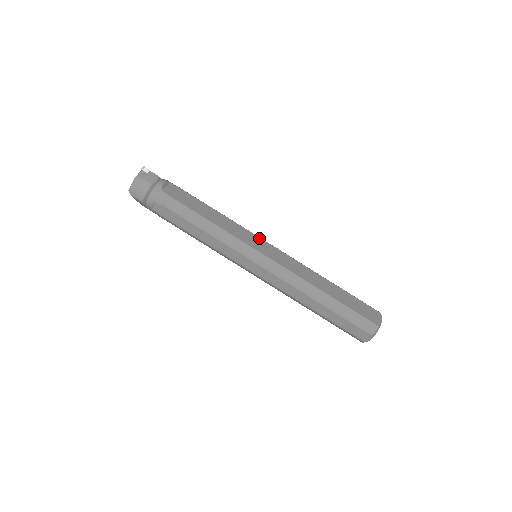
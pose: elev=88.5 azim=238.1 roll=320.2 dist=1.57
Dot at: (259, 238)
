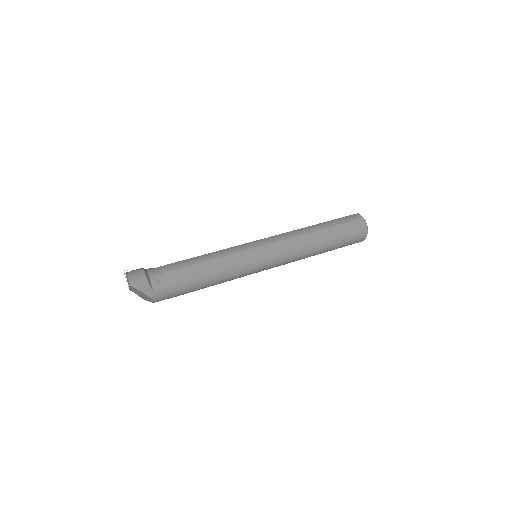
Dot at: occluded
